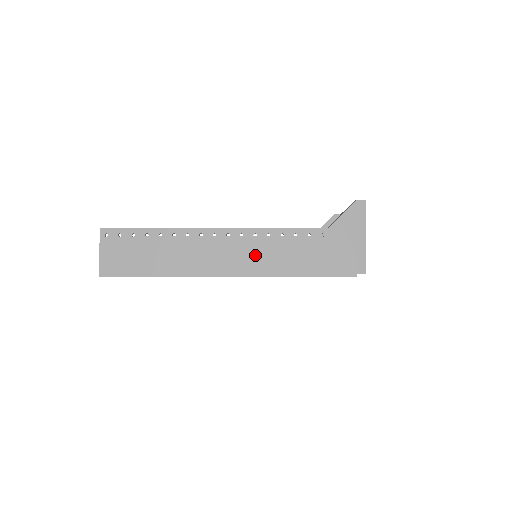
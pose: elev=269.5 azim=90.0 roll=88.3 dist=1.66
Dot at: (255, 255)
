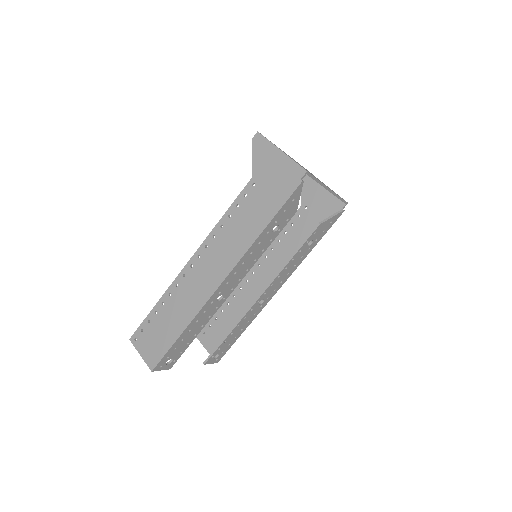
Dot at: (225, 249)
